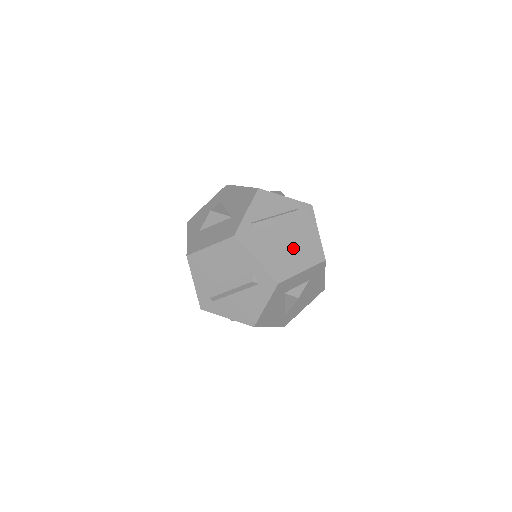
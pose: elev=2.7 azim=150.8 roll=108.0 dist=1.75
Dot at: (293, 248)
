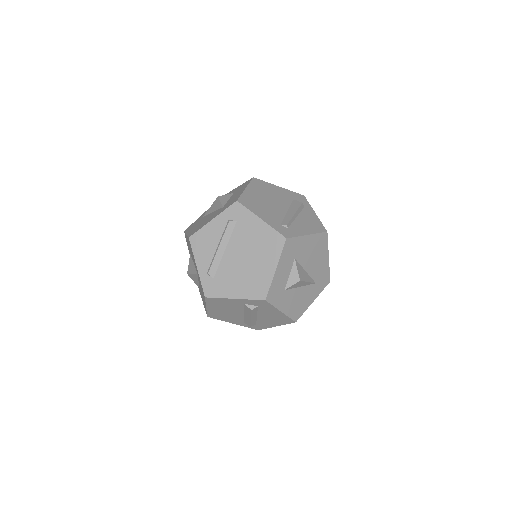
Dot at: (253, 258)
